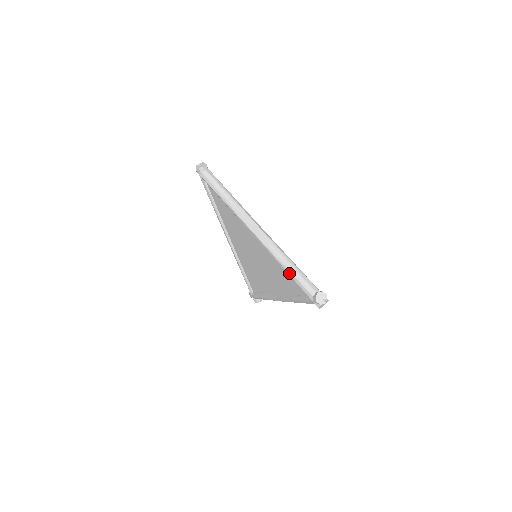
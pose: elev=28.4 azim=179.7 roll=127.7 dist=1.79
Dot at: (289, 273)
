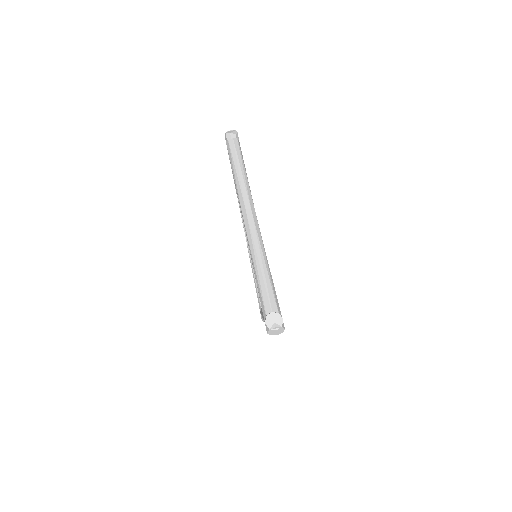
Dot at: (256, 277)
